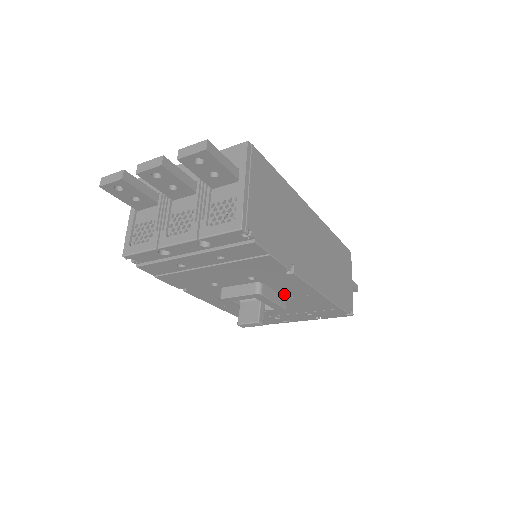
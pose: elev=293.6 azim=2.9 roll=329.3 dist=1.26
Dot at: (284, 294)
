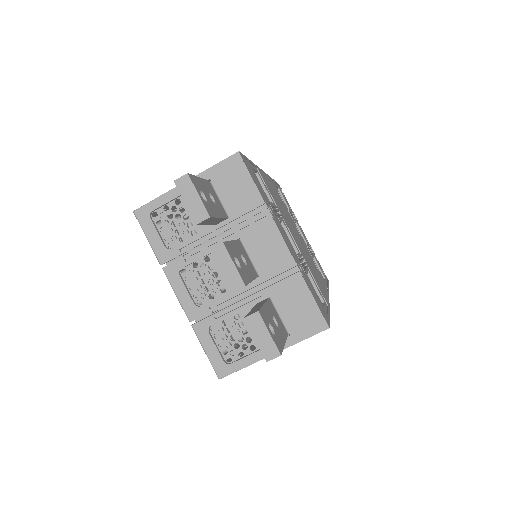
Dot at: occluded
